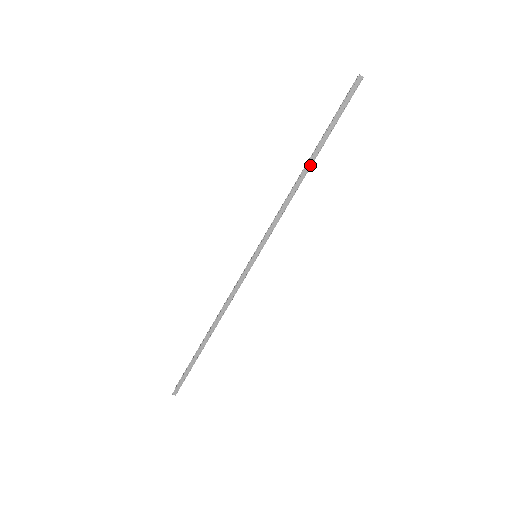
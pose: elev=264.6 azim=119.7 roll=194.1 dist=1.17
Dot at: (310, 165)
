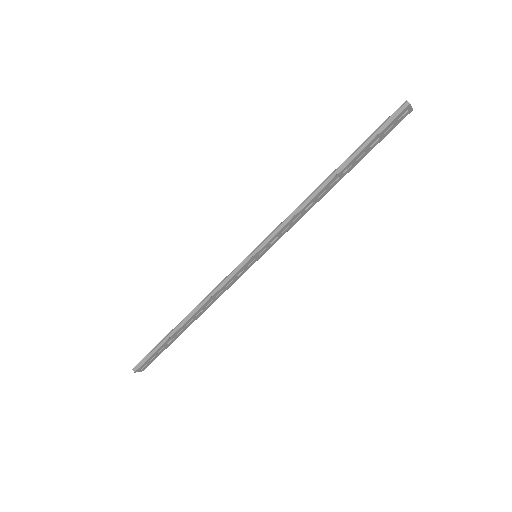
Dot at: (333, 177)
